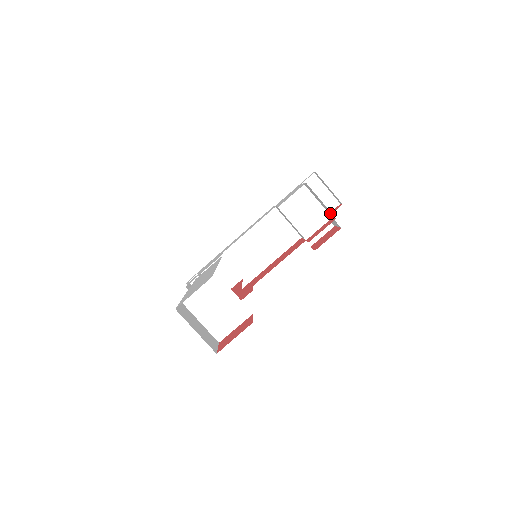
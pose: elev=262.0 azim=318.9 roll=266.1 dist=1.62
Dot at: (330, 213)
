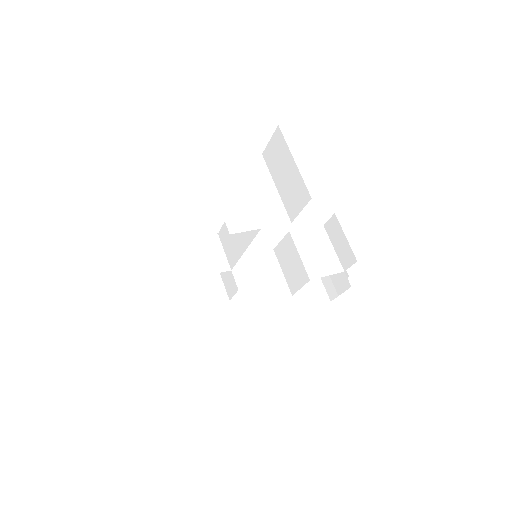
Dot at: (348, 259)
